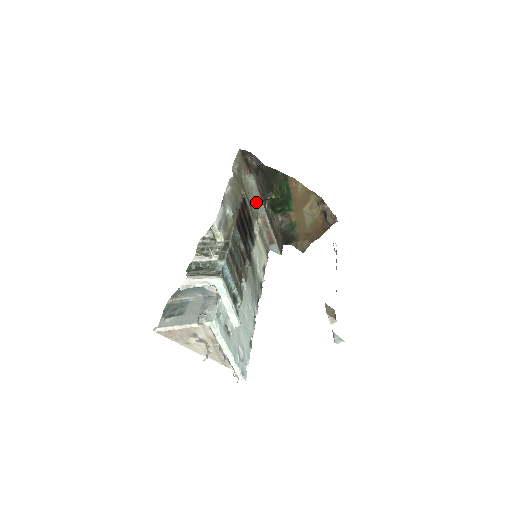
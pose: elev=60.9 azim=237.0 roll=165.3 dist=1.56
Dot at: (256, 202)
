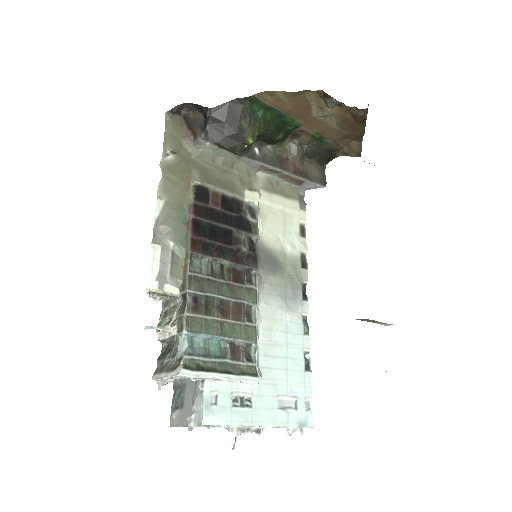
Dot at: (235, 161)
